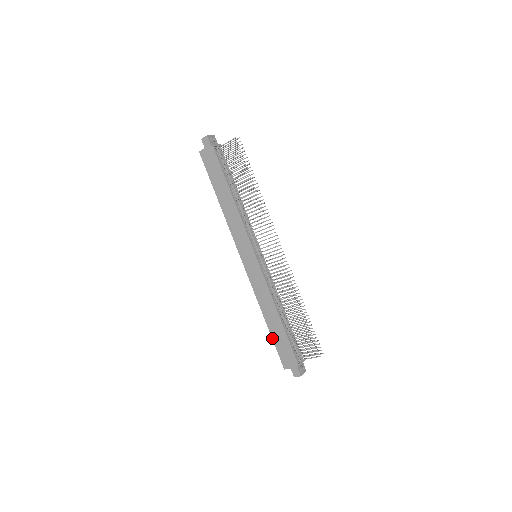
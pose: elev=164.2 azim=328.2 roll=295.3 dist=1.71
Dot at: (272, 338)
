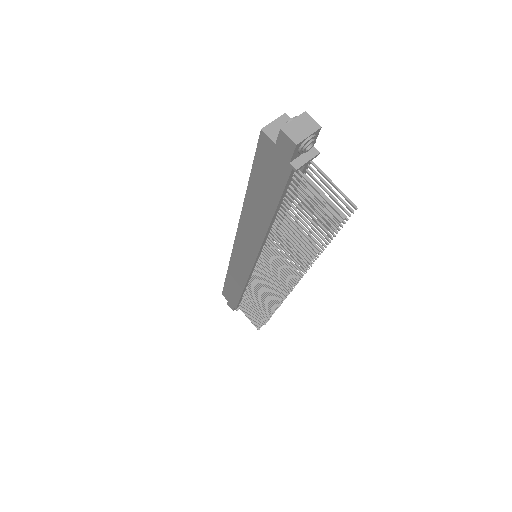
Dot at: (224, 283)
